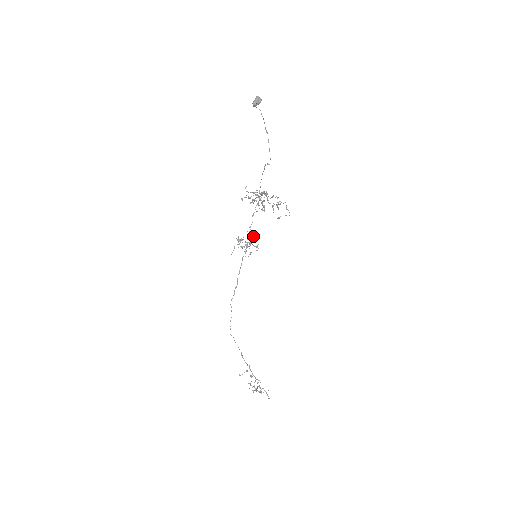
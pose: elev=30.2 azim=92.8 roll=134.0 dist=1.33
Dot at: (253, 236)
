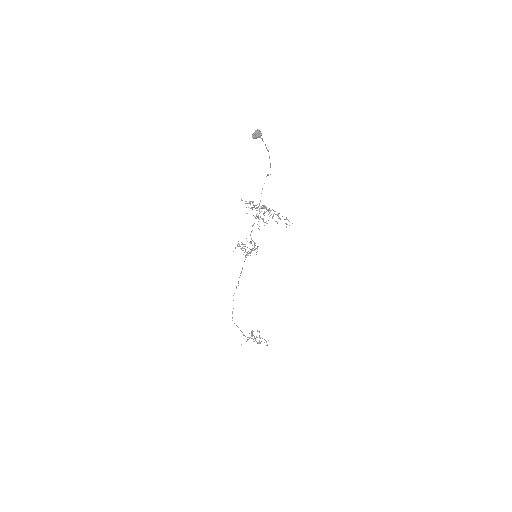
Dot at: occluded
